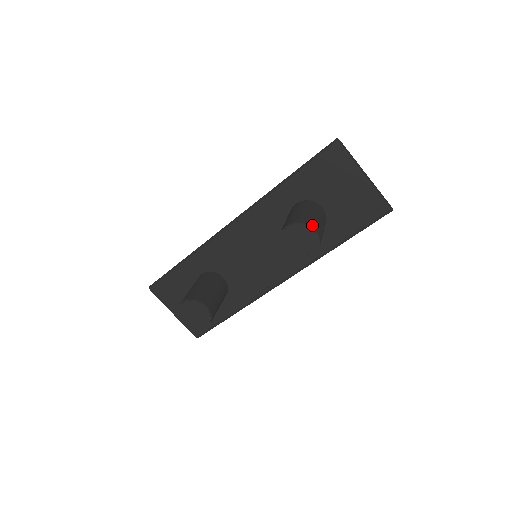
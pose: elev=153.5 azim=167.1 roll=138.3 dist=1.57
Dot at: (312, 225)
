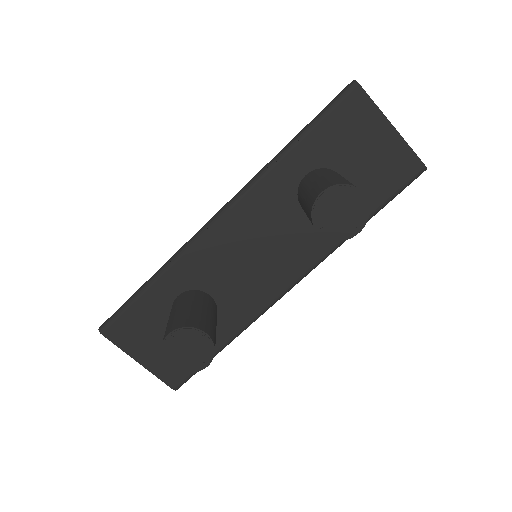
Dot at: (355, 186)
